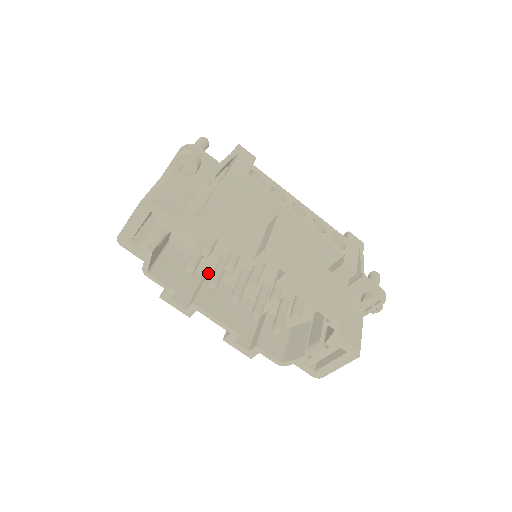
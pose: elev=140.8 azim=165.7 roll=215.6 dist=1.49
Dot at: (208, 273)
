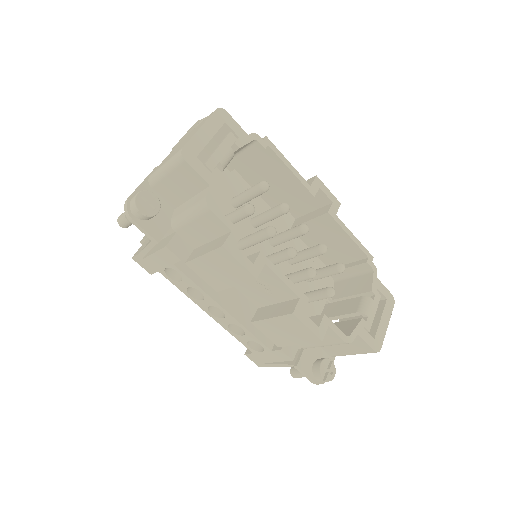
Dot at: occluded
